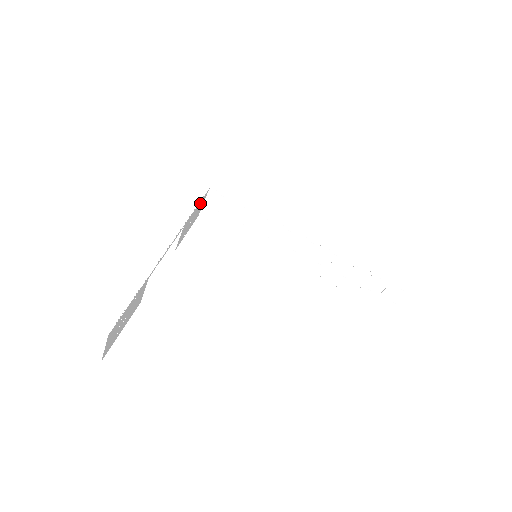
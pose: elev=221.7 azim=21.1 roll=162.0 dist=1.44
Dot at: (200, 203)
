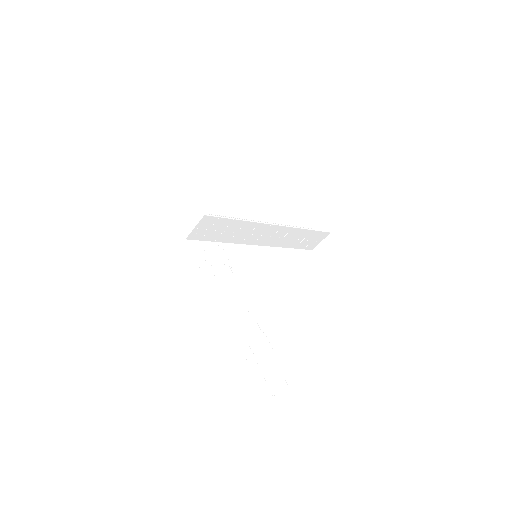
Dot at: occluded
